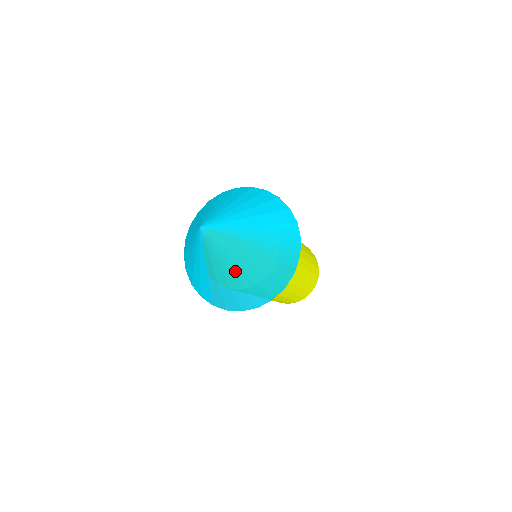
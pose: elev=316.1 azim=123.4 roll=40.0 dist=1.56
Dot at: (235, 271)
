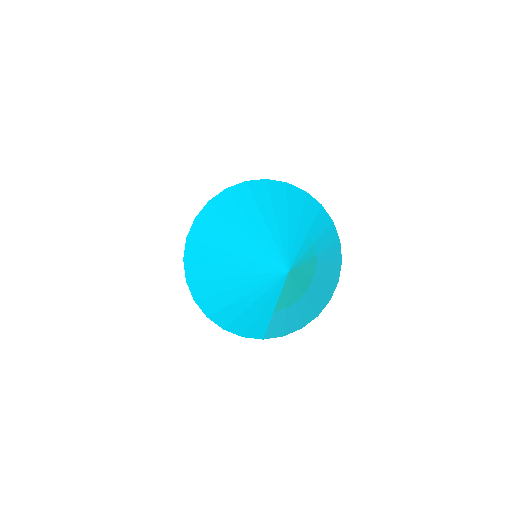
Dot at: (308, 295)
